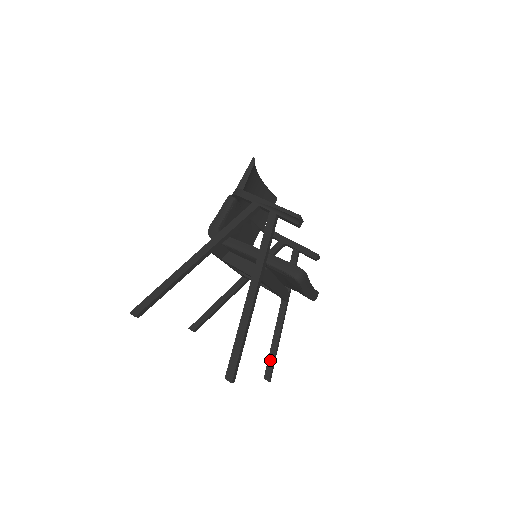
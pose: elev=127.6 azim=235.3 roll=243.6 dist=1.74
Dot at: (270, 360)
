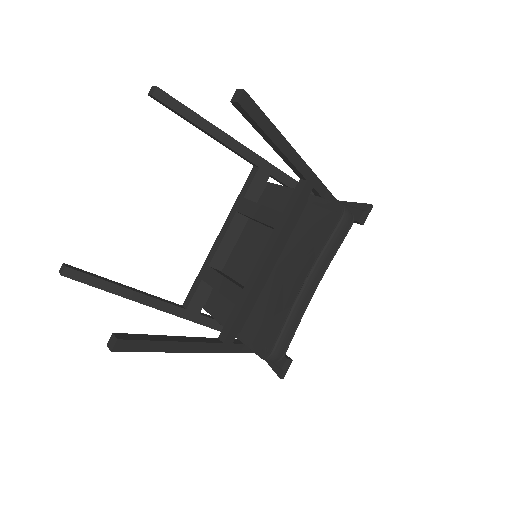
Dot at: (146, 336)
